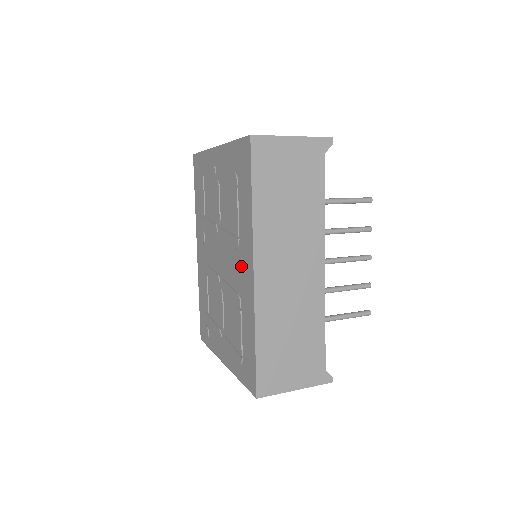
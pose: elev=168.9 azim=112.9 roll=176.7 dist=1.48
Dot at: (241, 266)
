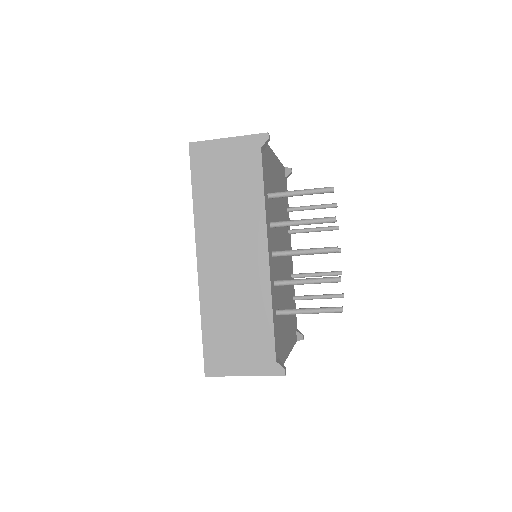
Dot at: occluded
